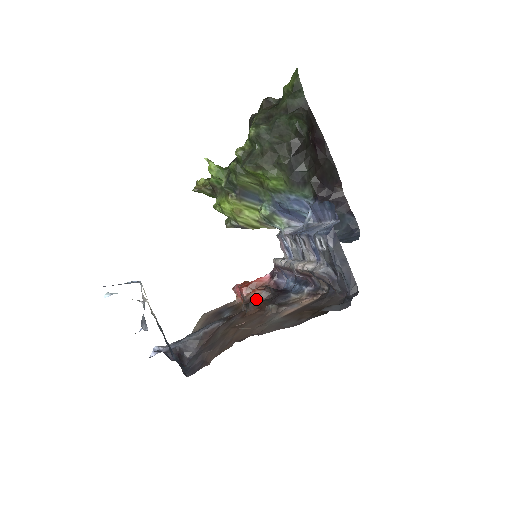
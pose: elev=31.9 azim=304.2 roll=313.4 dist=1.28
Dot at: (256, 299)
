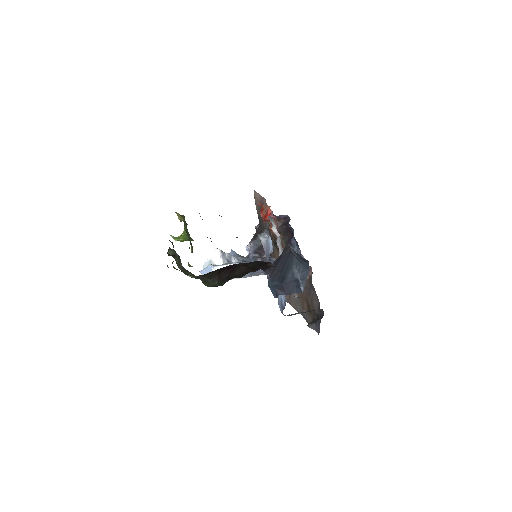
Dot at: occluded
